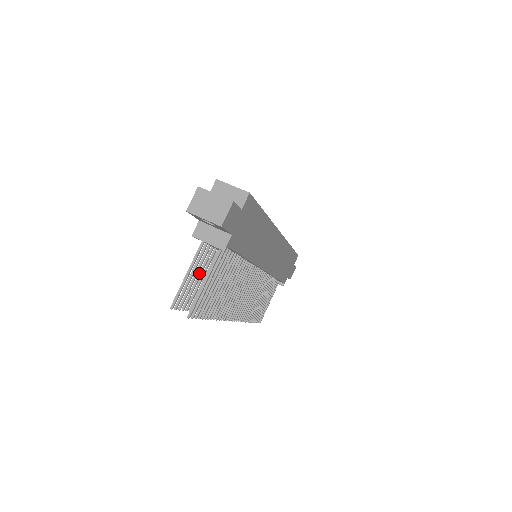
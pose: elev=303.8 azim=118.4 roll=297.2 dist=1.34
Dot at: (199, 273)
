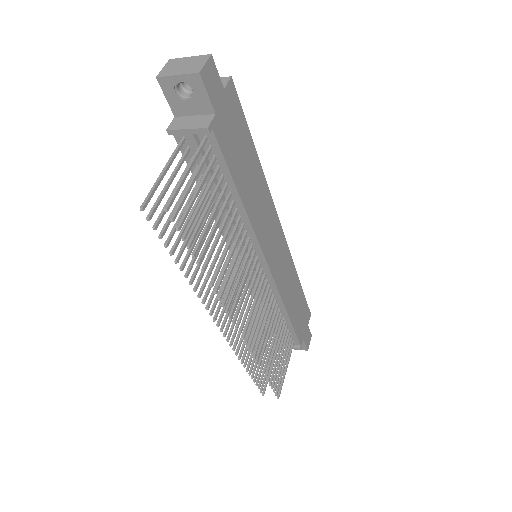
Dot at: (180, 196)
